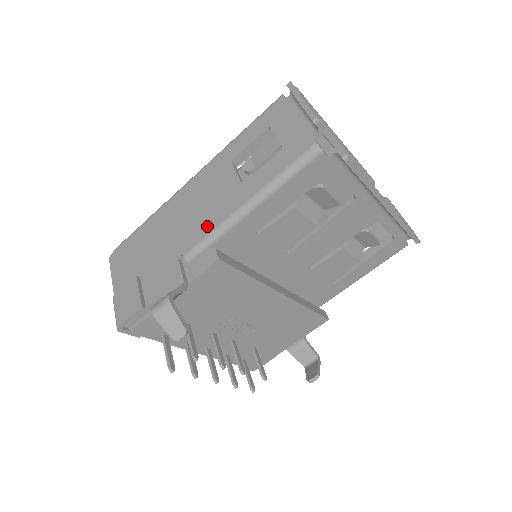
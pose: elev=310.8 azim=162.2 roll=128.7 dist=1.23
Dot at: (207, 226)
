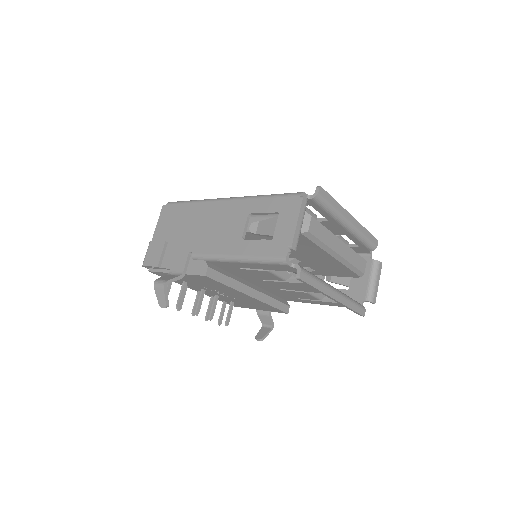
Dot at: (211, 248)
